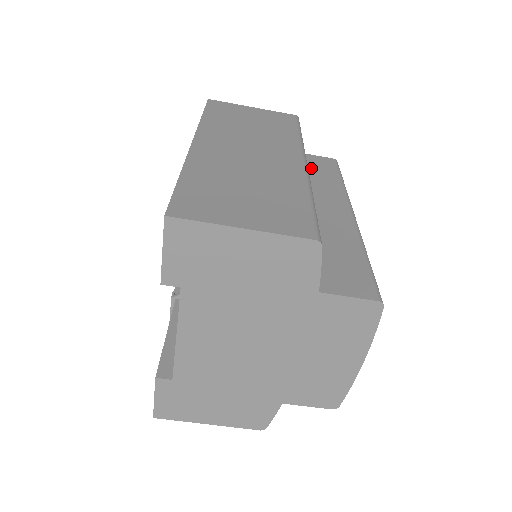
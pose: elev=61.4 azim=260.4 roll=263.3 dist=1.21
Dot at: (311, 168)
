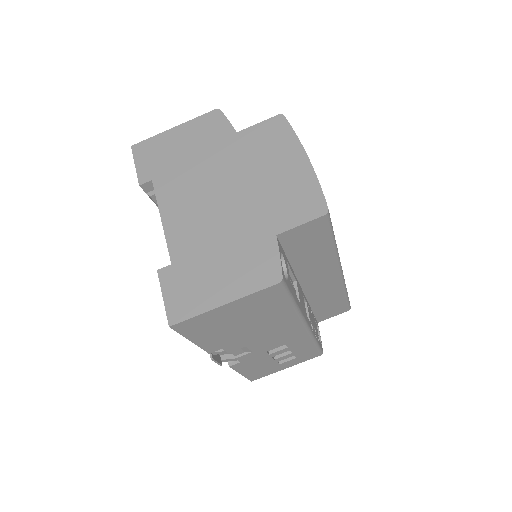
Dot at: occluded
